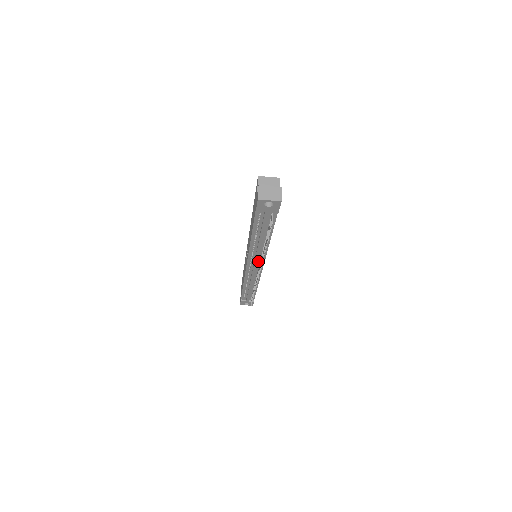
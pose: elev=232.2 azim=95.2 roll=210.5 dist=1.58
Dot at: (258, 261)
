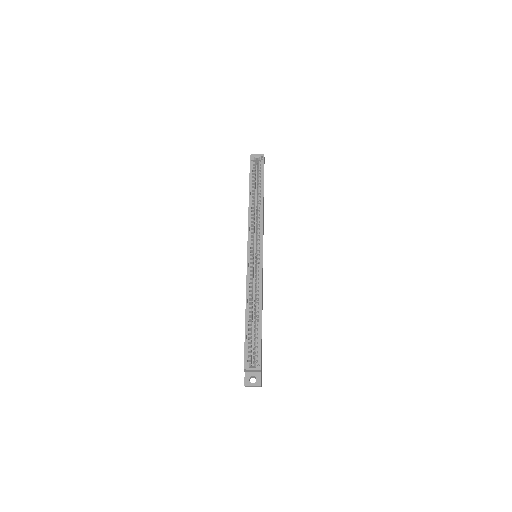
Dot at: occluded
